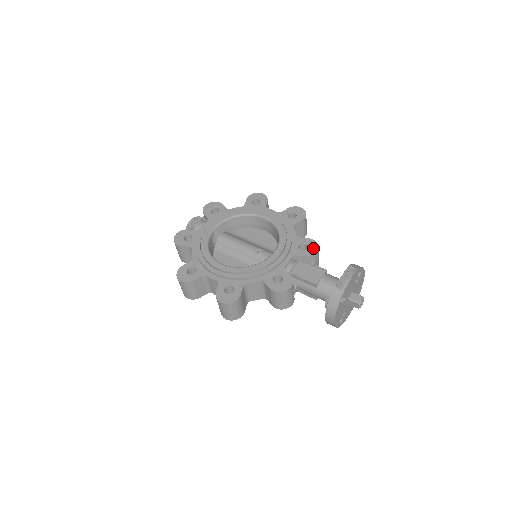
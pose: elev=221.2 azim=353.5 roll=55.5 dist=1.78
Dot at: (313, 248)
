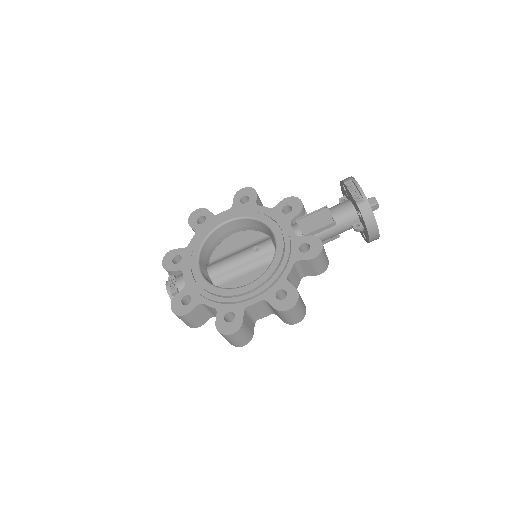
Dot at: (295, 203)
